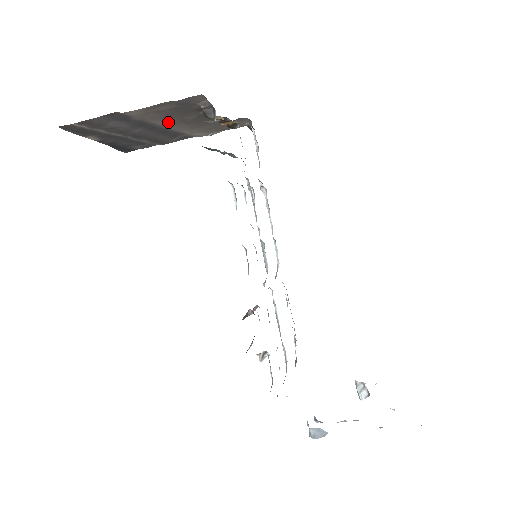
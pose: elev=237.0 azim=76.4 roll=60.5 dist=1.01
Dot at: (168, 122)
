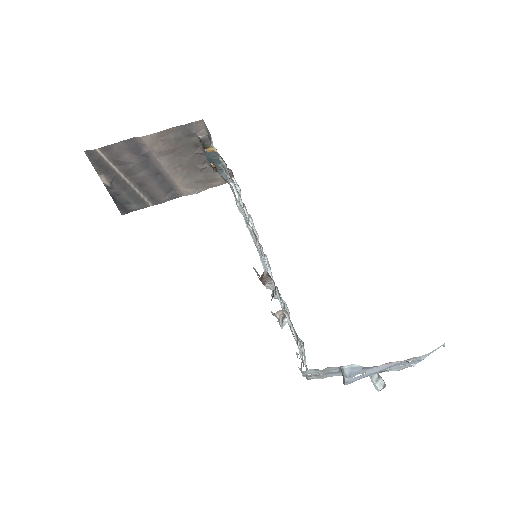
Dot at: (169, 162)
